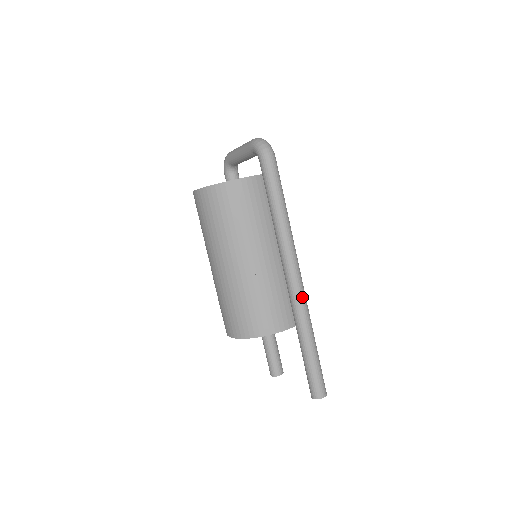
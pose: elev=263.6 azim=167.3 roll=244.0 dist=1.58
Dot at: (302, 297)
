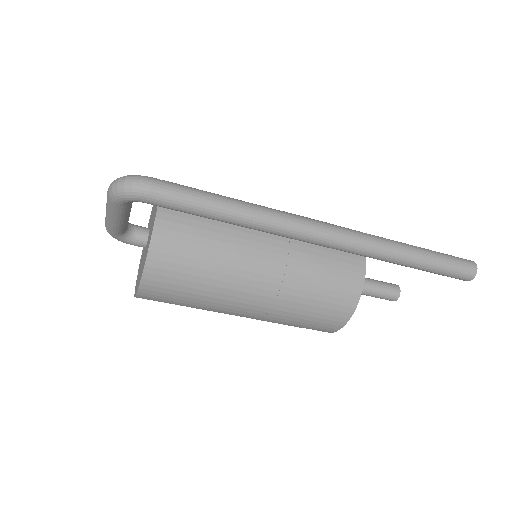
Dot at: (354, 236)
